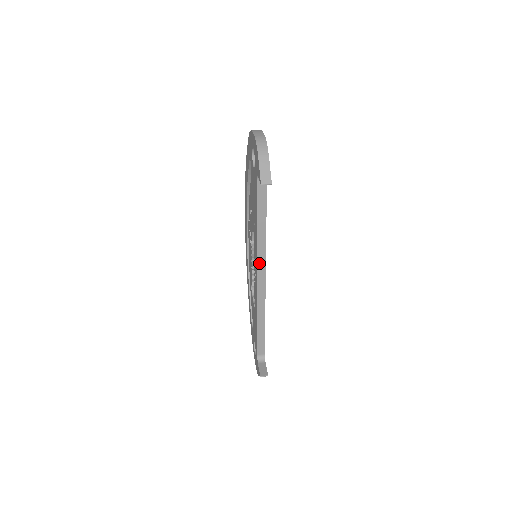
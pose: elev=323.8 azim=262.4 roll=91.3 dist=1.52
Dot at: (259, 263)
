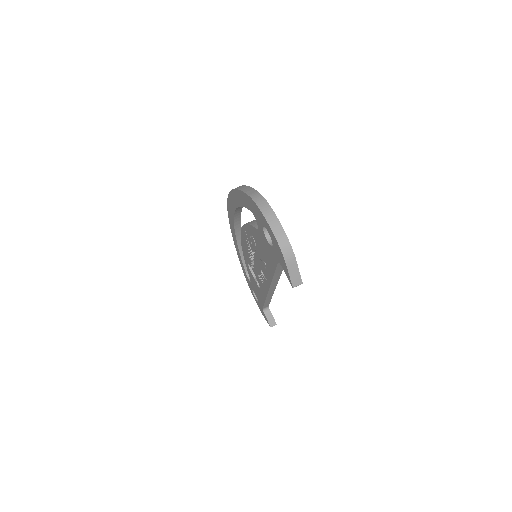
Dot at: (272, 286)
